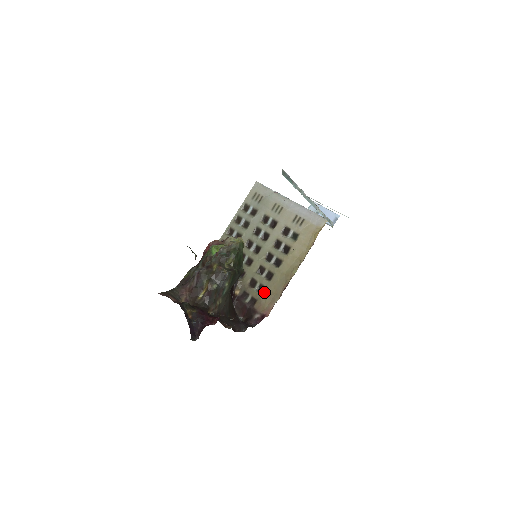
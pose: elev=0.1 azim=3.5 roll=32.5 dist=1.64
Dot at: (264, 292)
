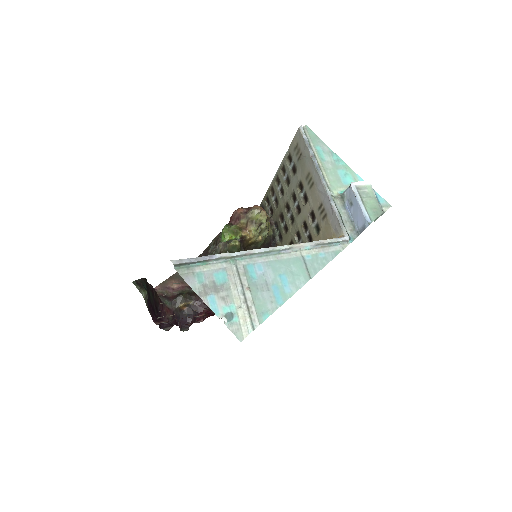
Dot at: occluded
